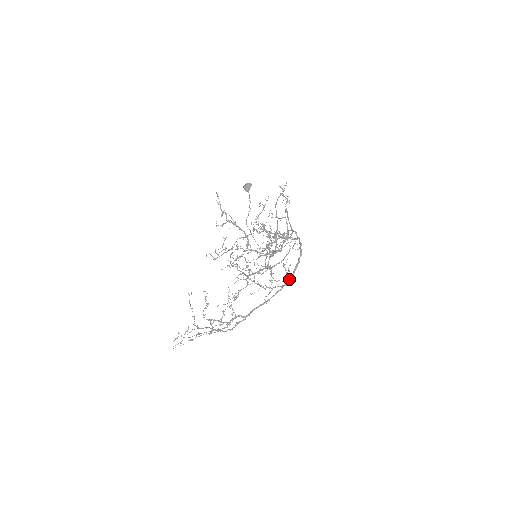
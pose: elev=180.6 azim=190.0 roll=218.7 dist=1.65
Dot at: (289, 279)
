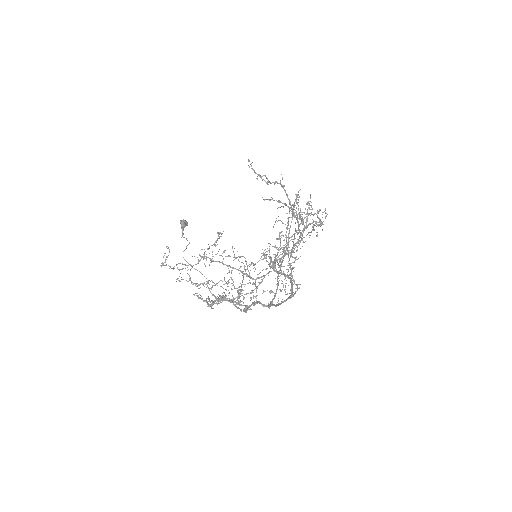
Dot at: occluded
